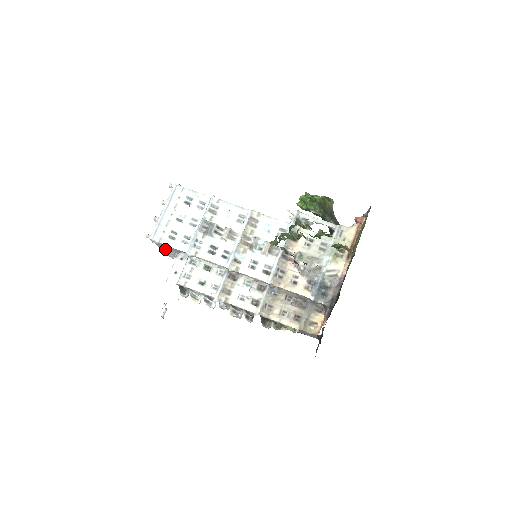
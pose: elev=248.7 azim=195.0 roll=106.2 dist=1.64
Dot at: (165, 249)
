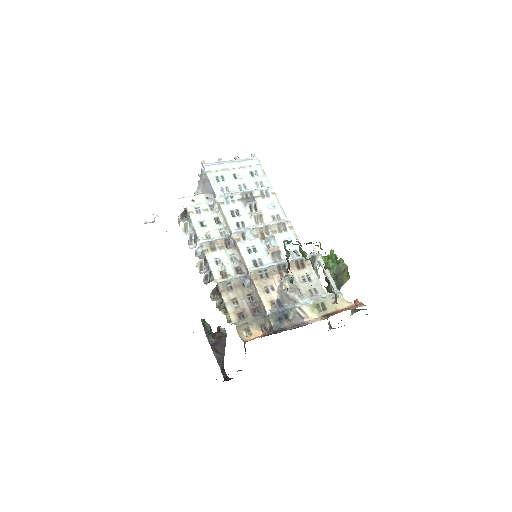
Dot at: (201, 188)
